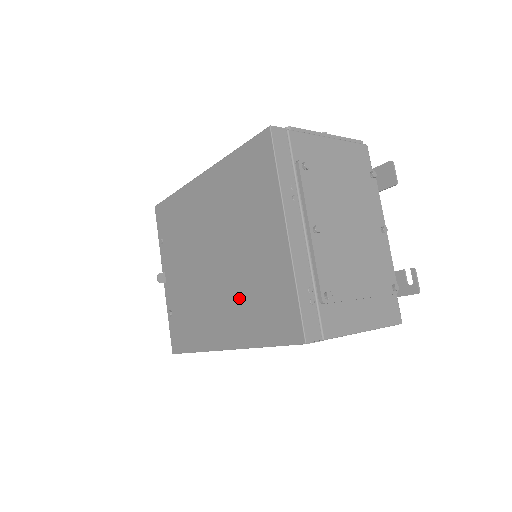
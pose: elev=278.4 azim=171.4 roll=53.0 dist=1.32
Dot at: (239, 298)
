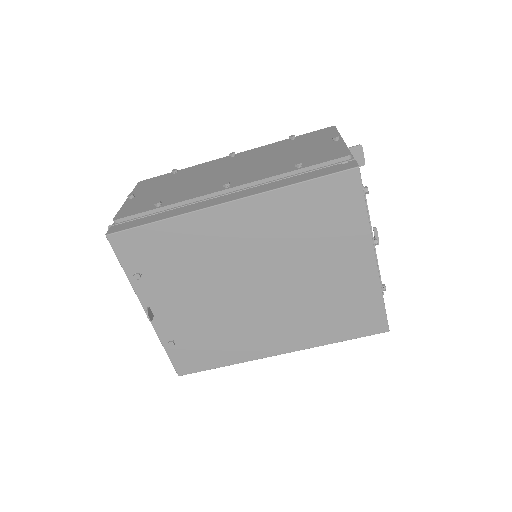
Dot at: (303, 314)
